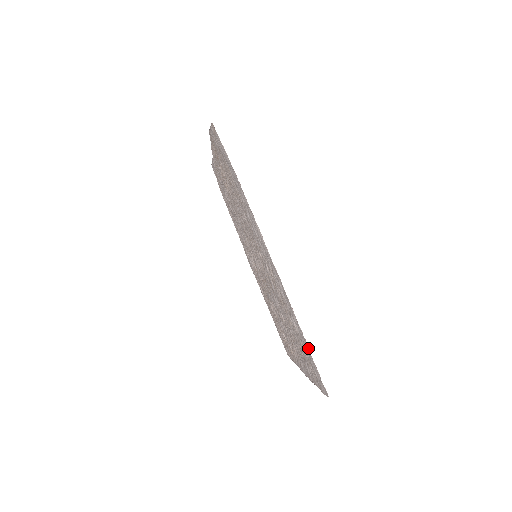
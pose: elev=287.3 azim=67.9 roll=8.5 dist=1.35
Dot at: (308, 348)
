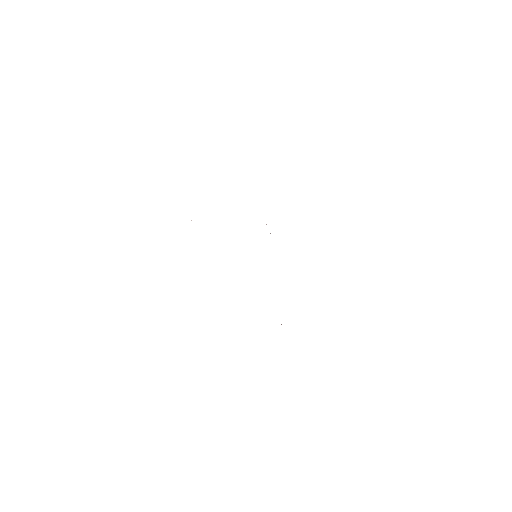
Dot at: occluded
